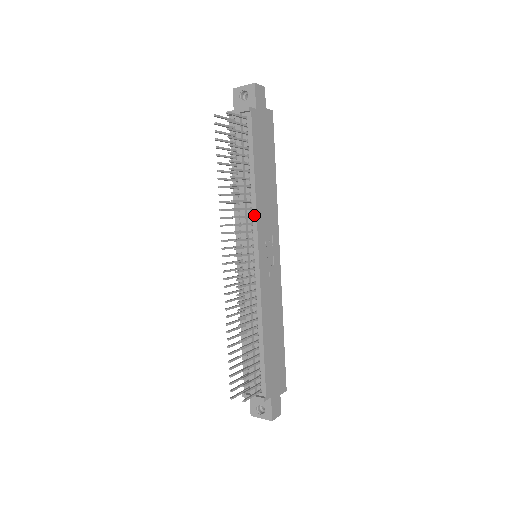
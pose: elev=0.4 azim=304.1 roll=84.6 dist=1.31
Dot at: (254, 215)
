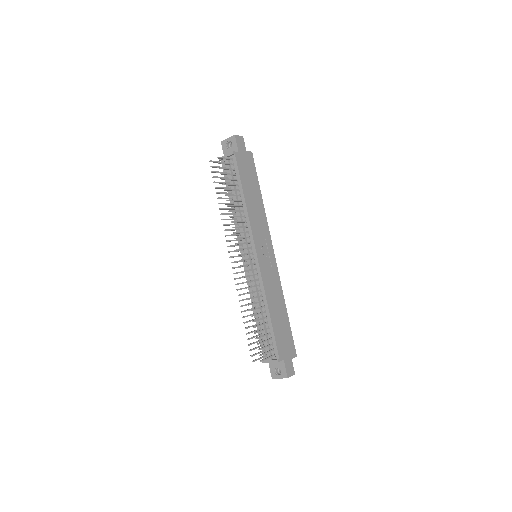
Dot at: (249, 225)
